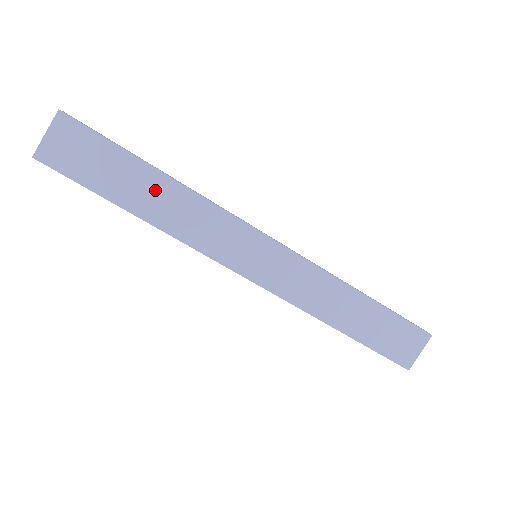
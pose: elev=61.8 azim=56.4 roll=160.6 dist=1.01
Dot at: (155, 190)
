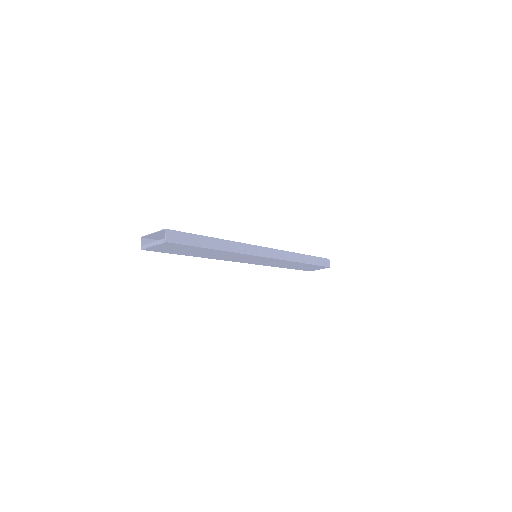
Dot at: (212, 253)
